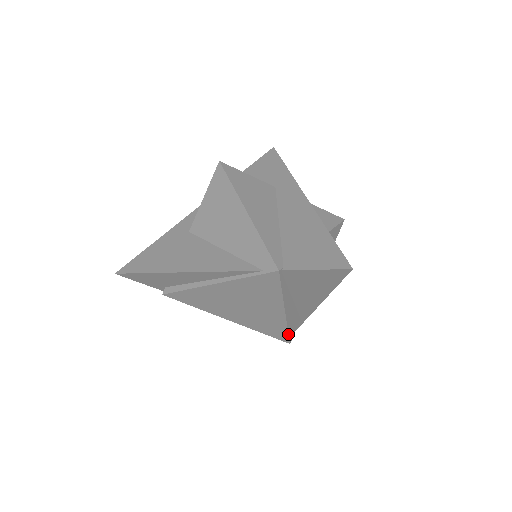
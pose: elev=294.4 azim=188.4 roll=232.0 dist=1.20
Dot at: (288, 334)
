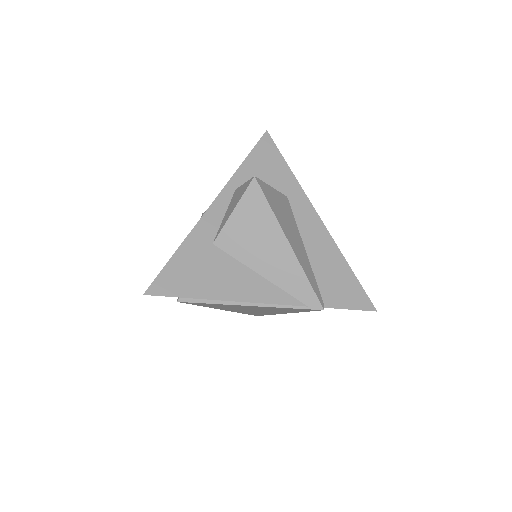
Dot at: occluded
